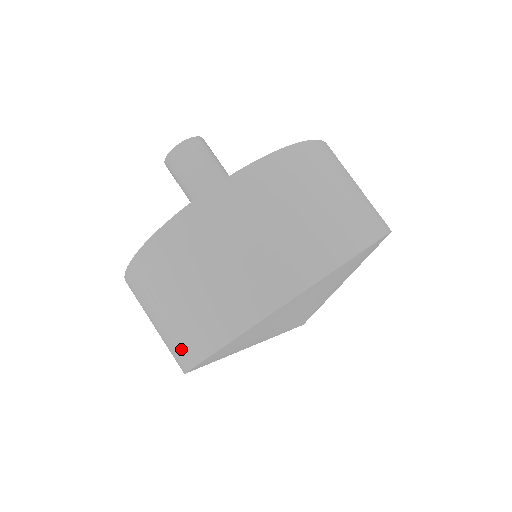
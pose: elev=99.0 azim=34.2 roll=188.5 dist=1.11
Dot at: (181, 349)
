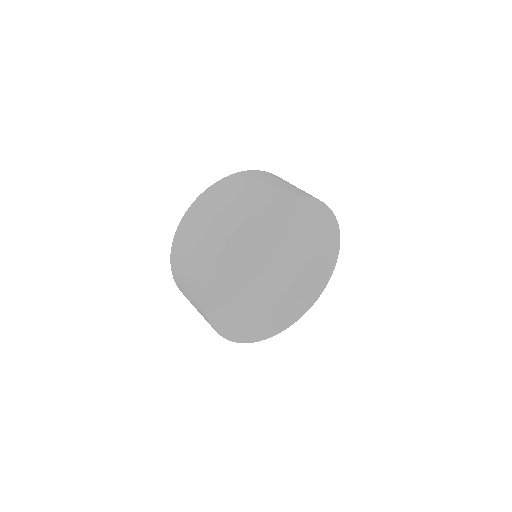
Dot at: (265, 197)
